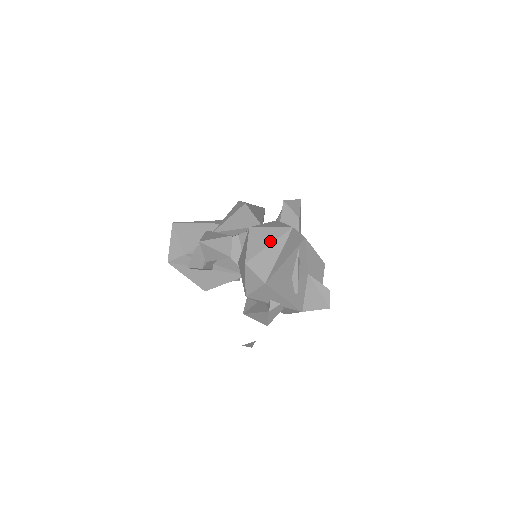
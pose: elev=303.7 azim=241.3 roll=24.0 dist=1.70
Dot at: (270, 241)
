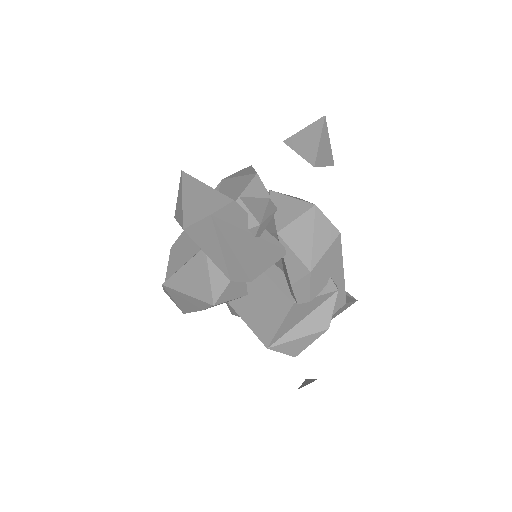
Dot at: occluded
